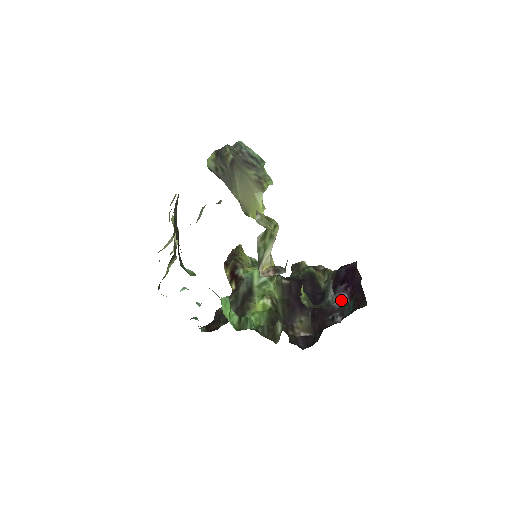
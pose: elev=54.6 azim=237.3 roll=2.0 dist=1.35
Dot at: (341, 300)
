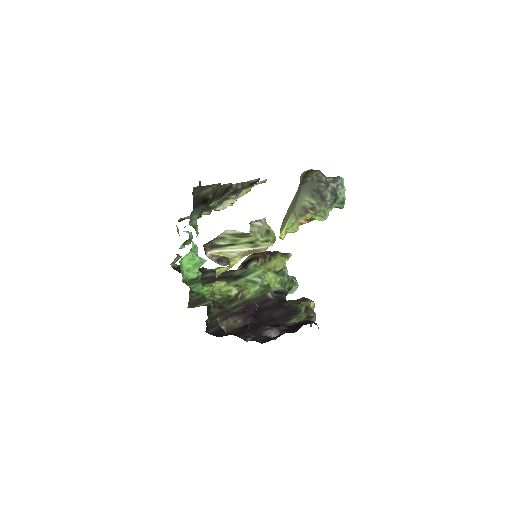
Dot at: (272, 334)
